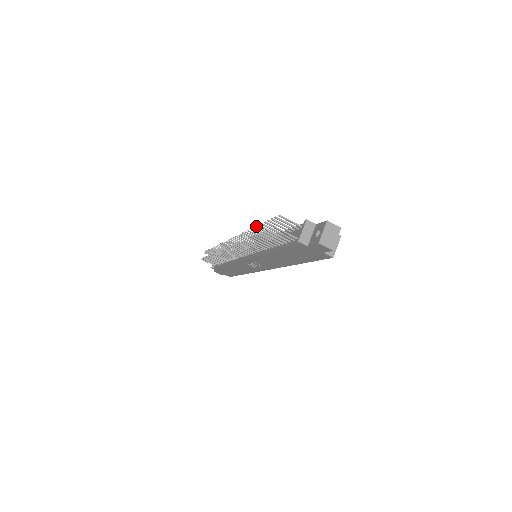
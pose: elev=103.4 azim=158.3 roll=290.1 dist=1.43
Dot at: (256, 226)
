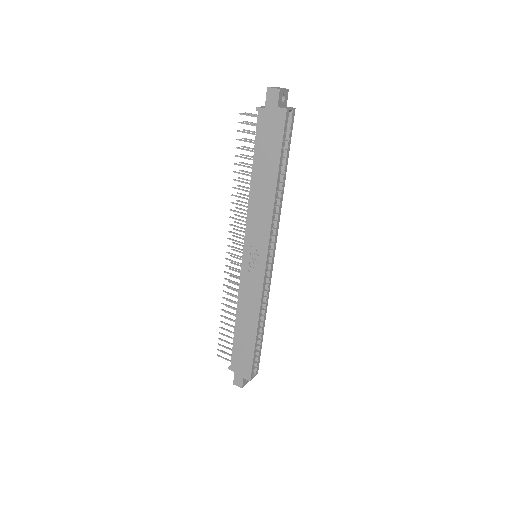
Dot at: (239, 170)
